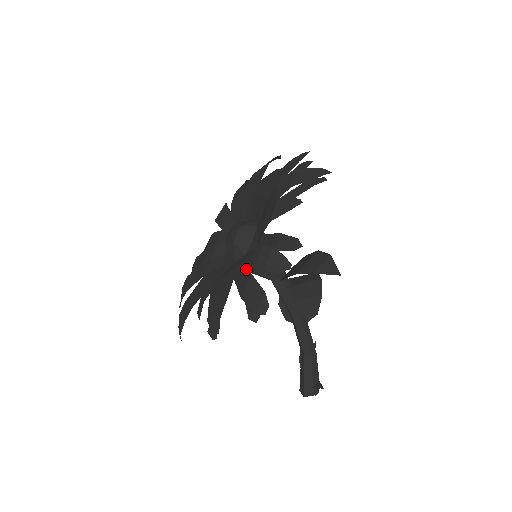
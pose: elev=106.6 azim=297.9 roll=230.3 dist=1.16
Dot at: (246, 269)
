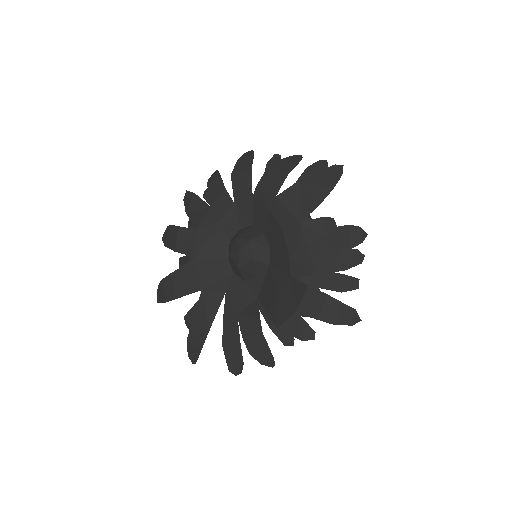
Dot at: (237, 324)
